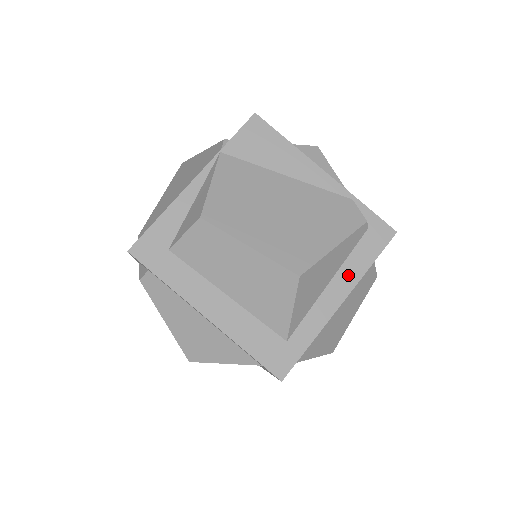
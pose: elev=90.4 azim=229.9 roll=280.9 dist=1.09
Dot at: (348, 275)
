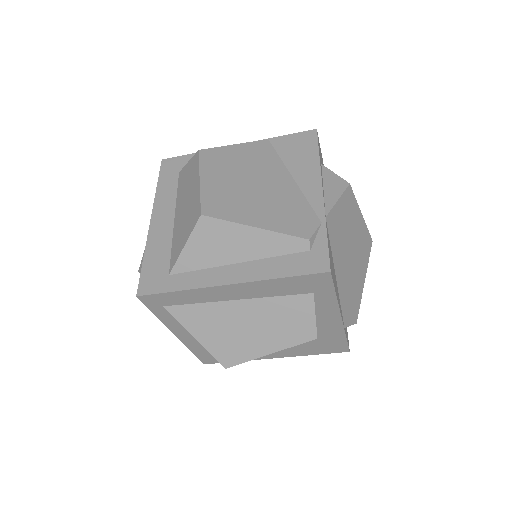
Dot at: (256, 270)
